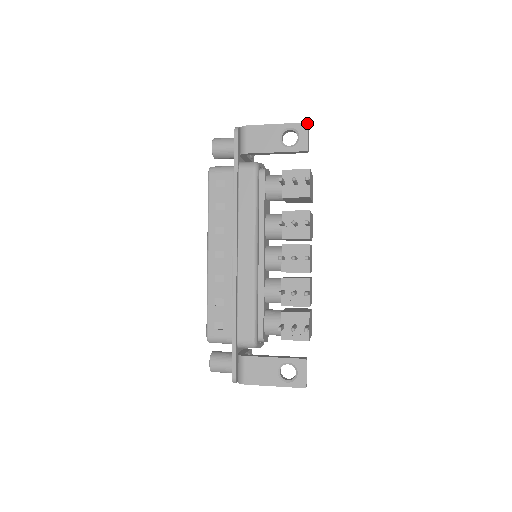
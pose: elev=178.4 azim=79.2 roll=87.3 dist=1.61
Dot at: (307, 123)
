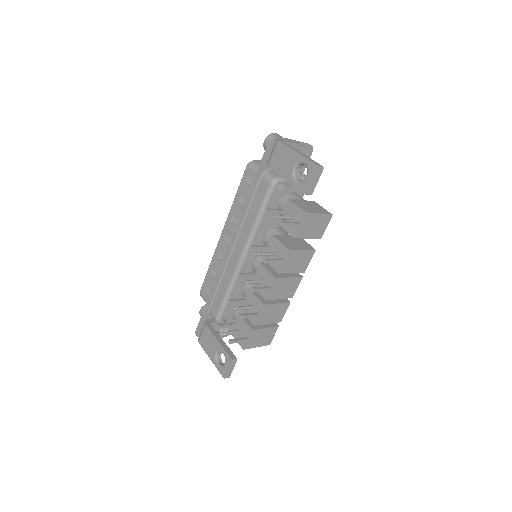
Dot at: (318, 166)
